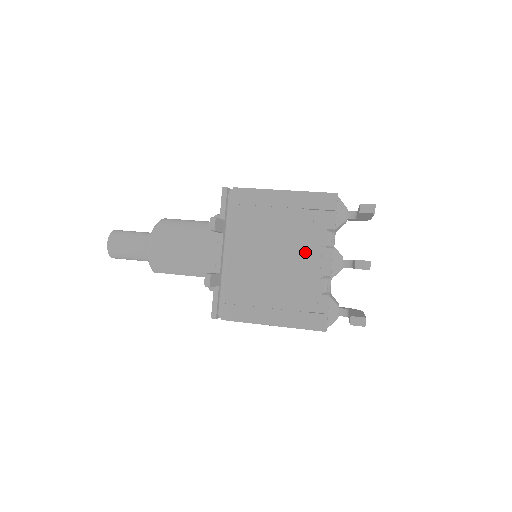
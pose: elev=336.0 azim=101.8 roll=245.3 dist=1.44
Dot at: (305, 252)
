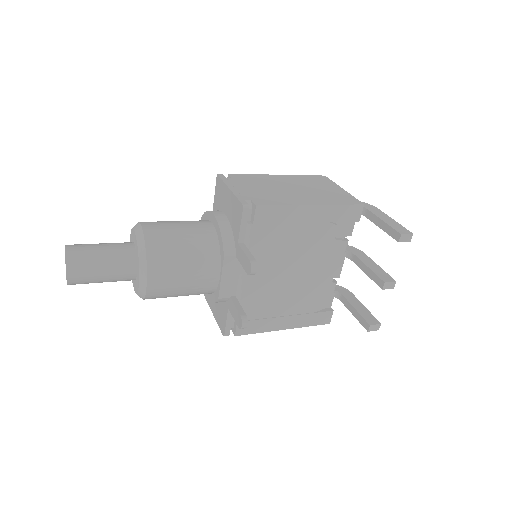
Dot at: (323, 263)
